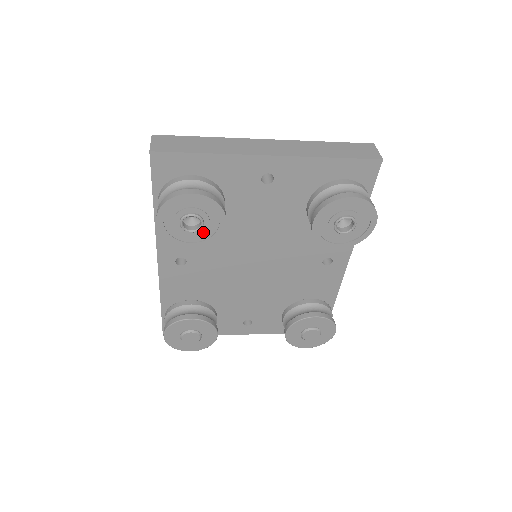
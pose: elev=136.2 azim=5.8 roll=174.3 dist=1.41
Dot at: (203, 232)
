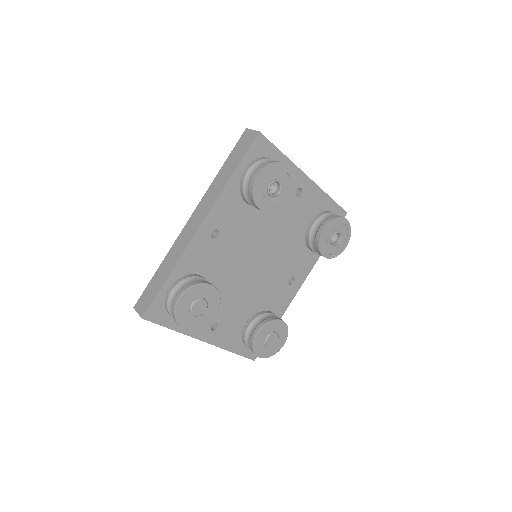
Dot at: (273, 201)
